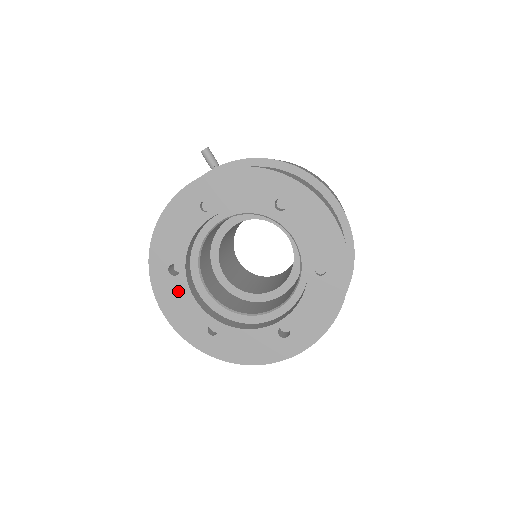
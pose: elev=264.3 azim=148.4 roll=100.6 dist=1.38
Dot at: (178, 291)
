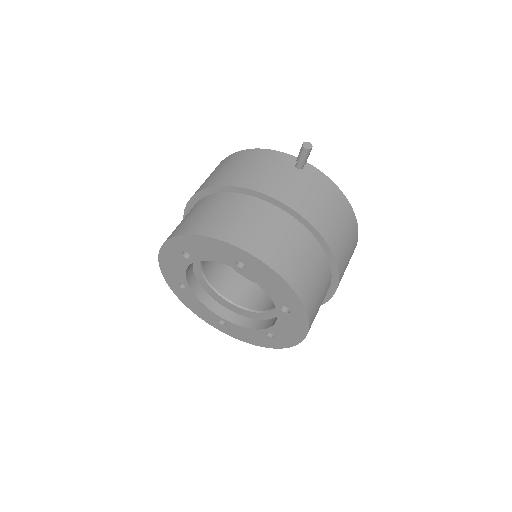
Dot at: (179, 261)
